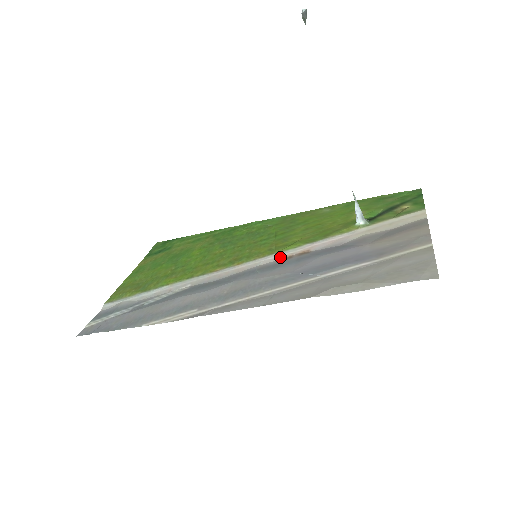
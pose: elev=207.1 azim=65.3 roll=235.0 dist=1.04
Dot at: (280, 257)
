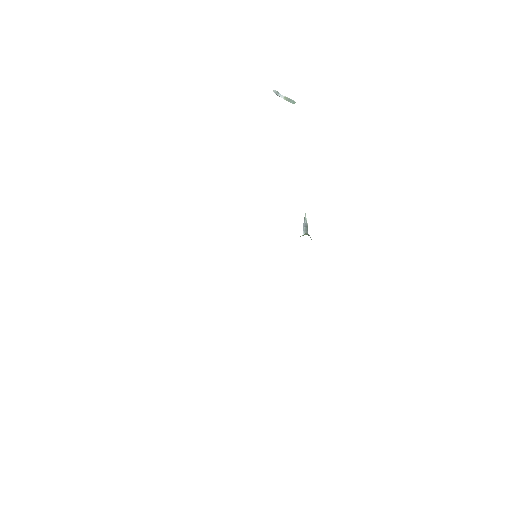
Dot at: occluded
